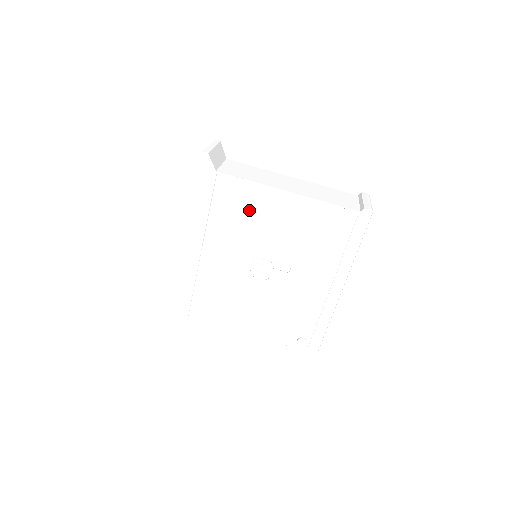
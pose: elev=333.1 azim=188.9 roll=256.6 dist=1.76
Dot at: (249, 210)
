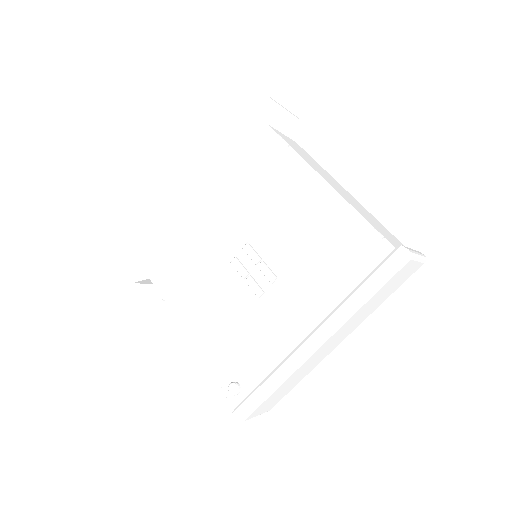
Dot at: (274, 183)
